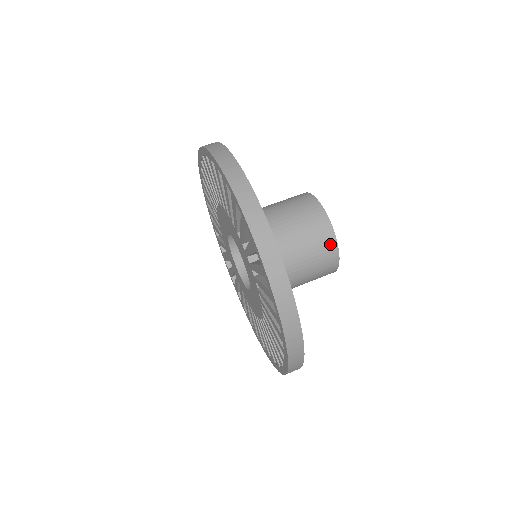
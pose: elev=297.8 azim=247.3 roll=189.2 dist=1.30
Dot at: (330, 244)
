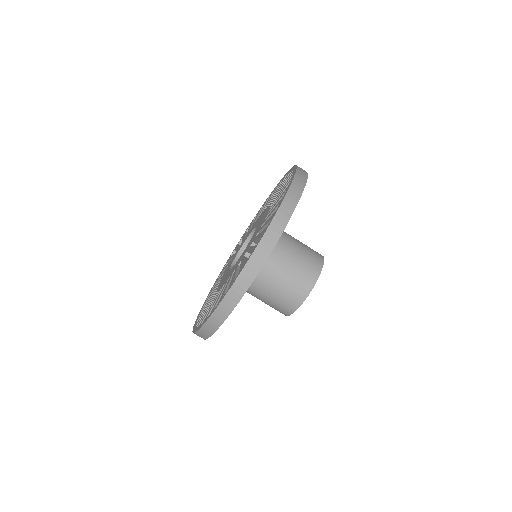
Dot at: (282, 313)
